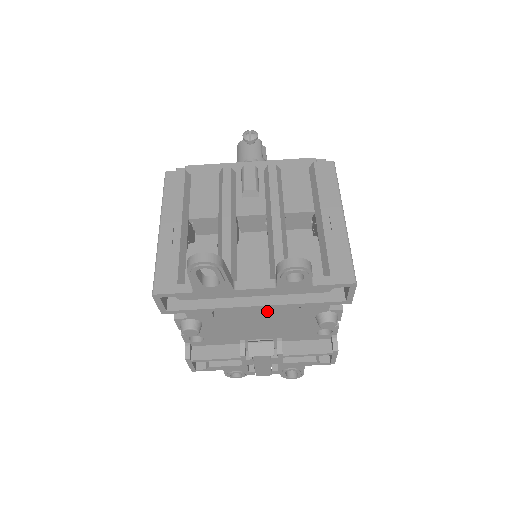
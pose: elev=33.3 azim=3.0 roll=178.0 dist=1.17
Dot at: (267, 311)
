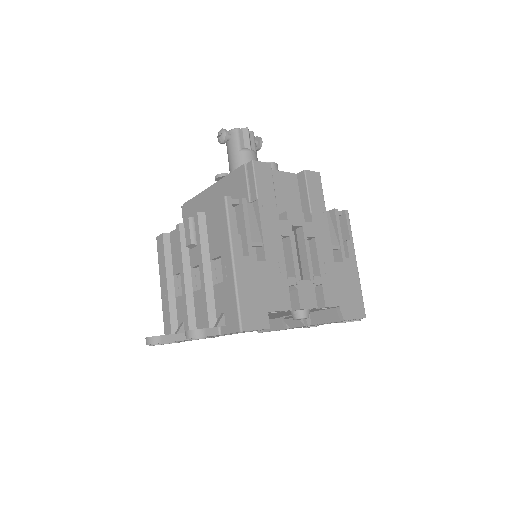
Dot at: occluded
